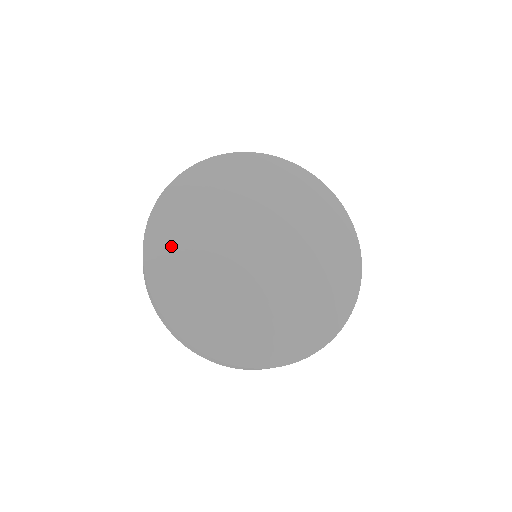
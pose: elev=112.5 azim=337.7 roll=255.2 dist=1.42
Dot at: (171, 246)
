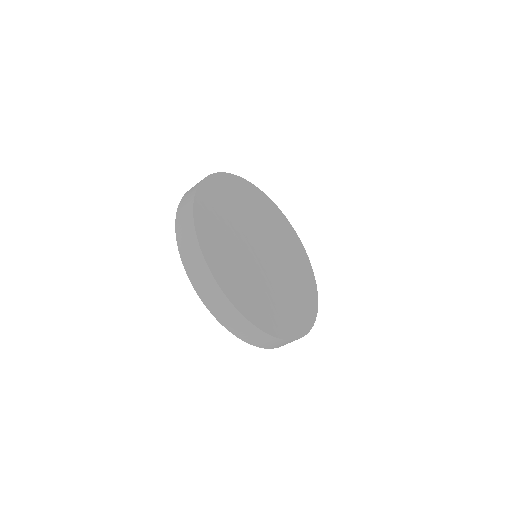
Dot at: (218, 197)
